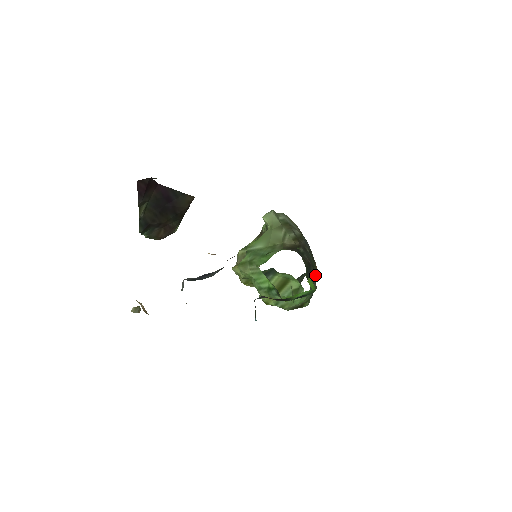
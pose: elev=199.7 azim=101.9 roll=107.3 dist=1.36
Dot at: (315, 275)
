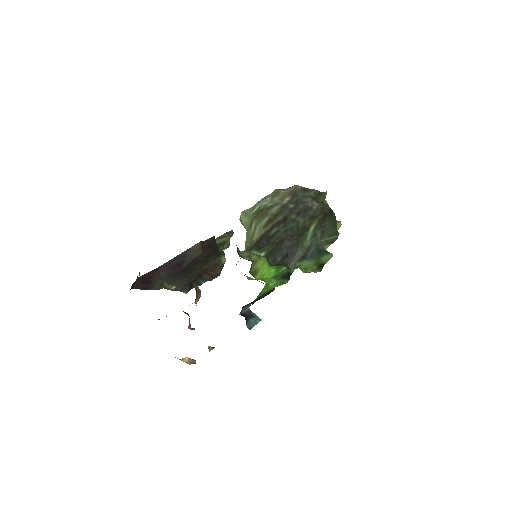
Dot at: (310, 234)
